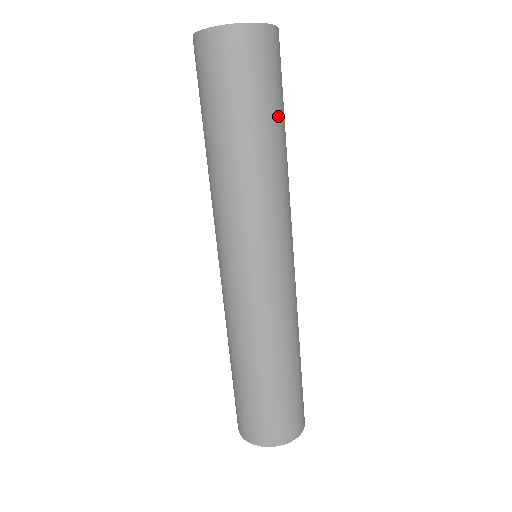
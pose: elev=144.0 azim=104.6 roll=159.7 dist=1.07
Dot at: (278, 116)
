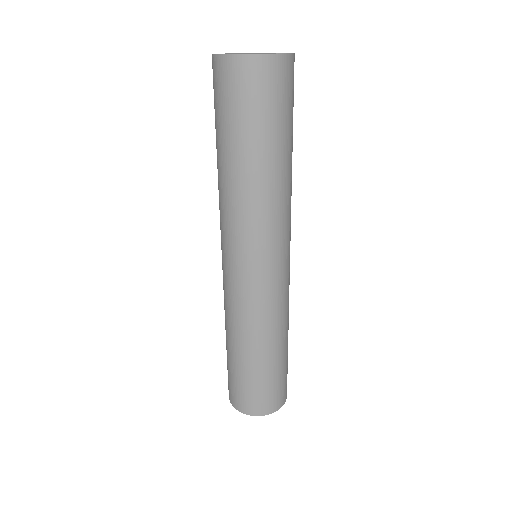
Dot at: (282, 140)
